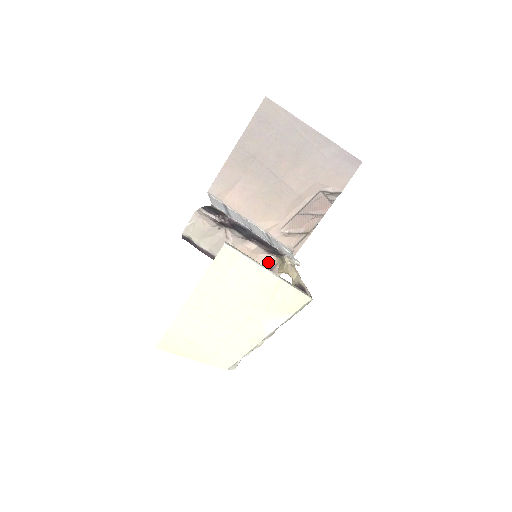
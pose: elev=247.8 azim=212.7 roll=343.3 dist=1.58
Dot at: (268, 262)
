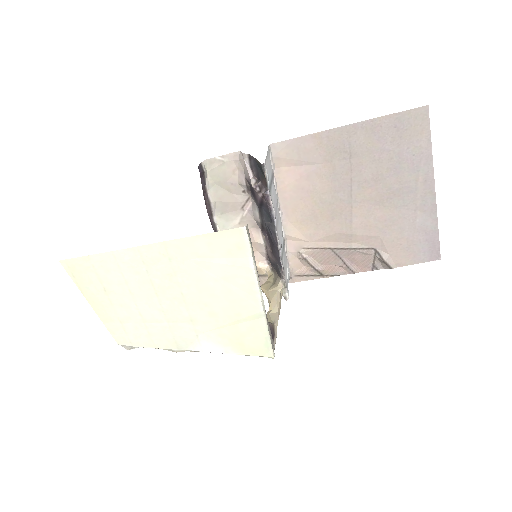
Dot at: (258, 266)
